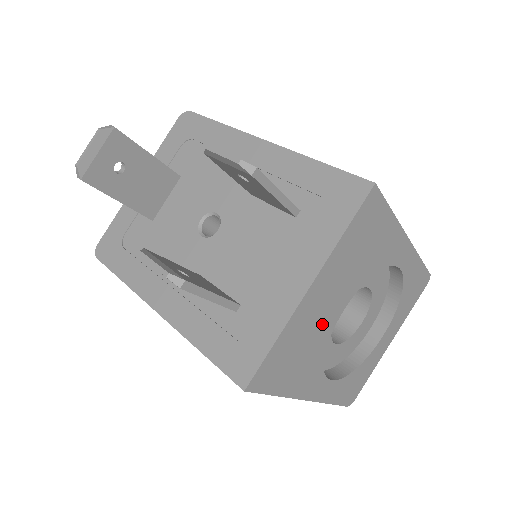
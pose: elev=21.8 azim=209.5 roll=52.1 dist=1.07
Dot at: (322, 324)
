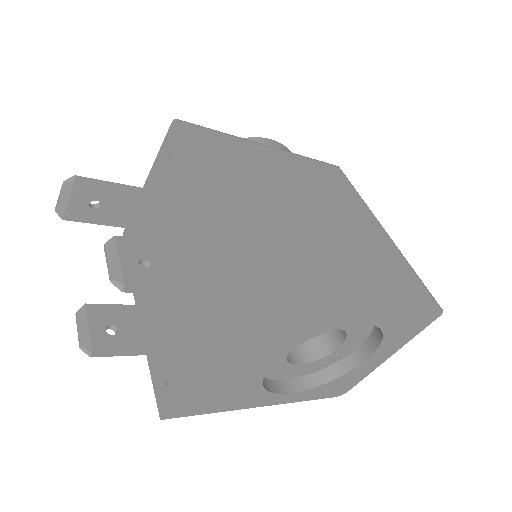
Dot at: (242, 377)
